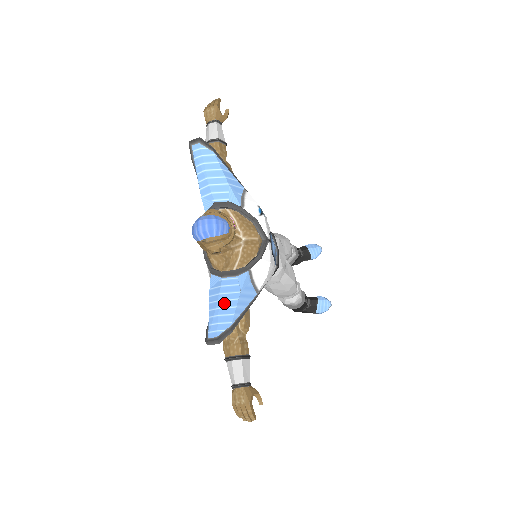
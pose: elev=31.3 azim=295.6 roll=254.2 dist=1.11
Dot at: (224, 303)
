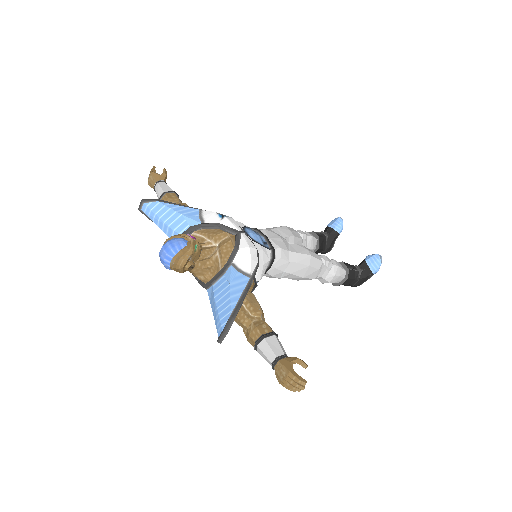
Dot at: (220, 302)
